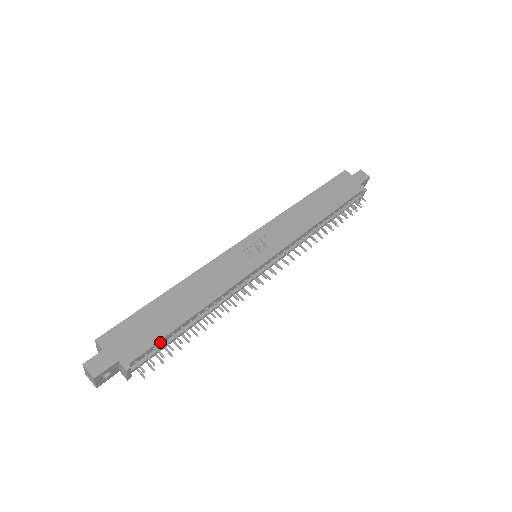
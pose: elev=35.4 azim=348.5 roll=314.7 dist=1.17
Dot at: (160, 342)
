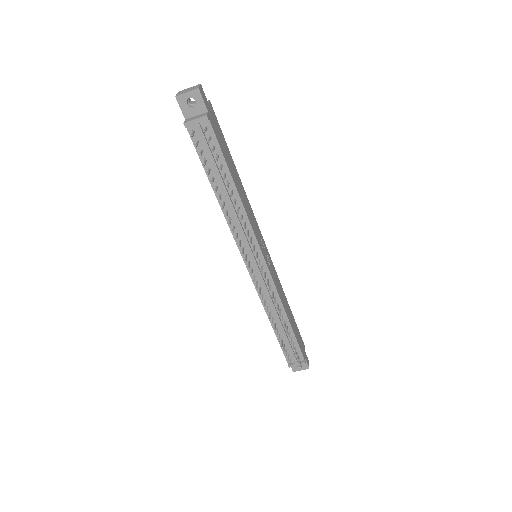
Dot at: (218, 152)
